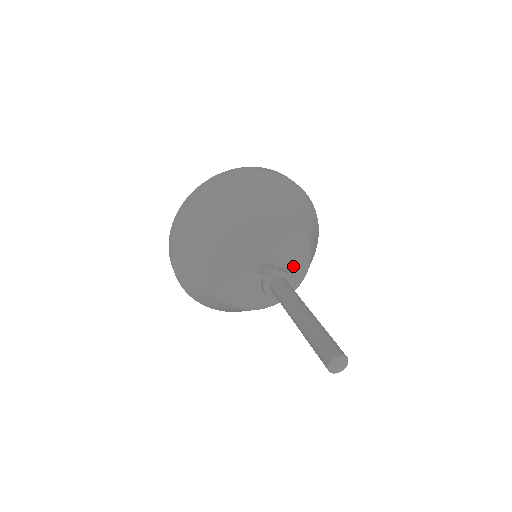
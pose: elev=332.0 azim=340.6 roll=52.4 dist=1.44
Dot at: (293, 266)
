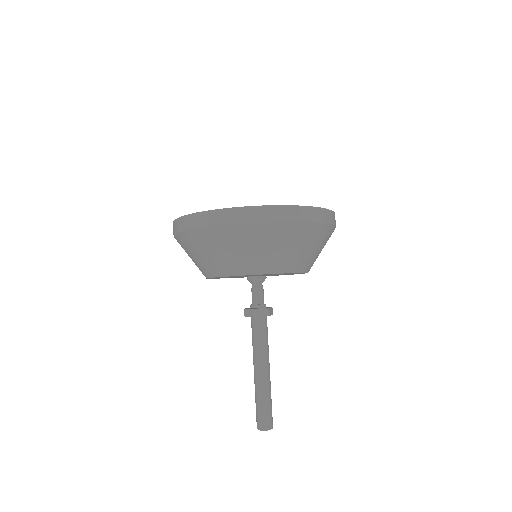
Dot at: occluded
